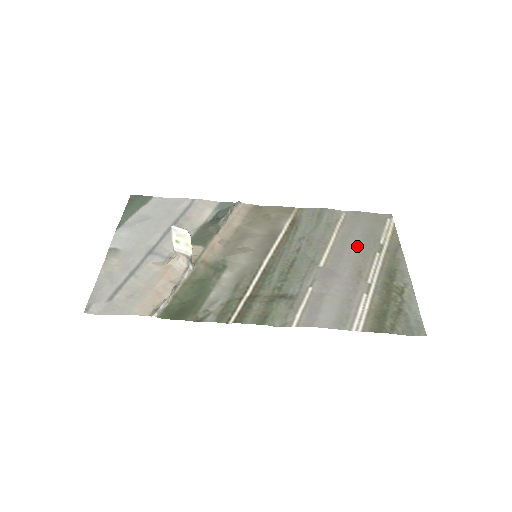
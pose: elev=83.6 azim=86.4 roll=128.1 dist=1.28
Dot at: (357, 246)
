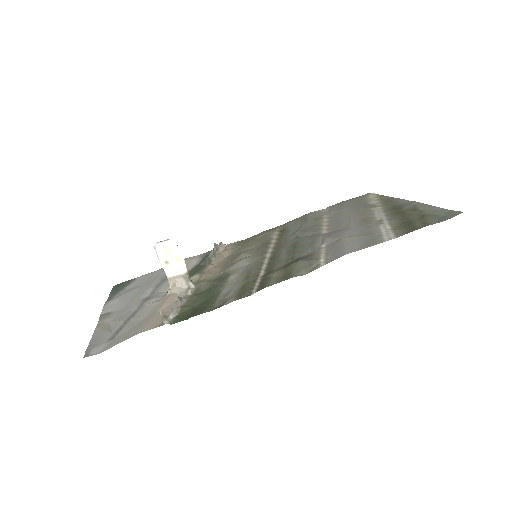
Dot at: (351, 213)
